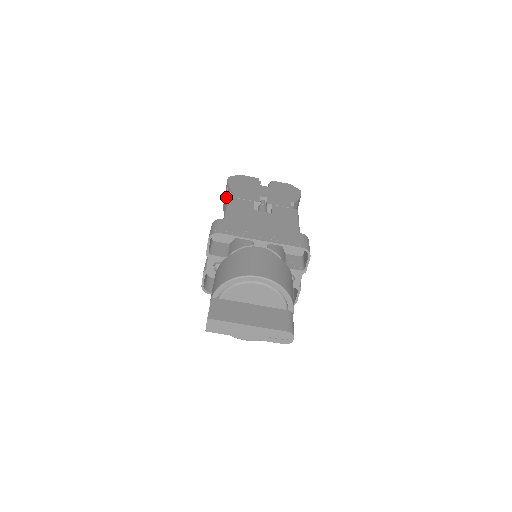
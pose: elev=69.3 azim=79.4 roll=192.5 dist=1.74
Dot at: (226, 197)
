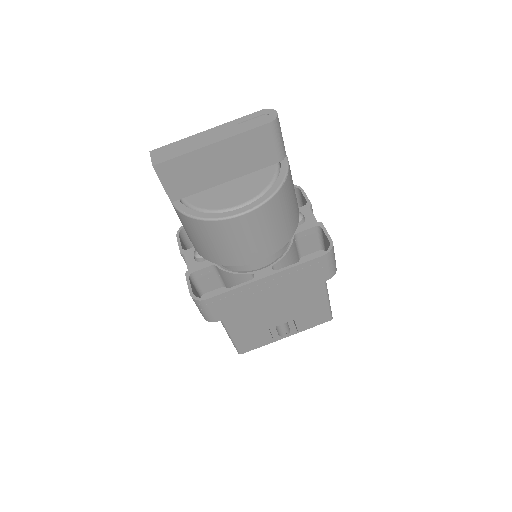
Dot at: occluded
